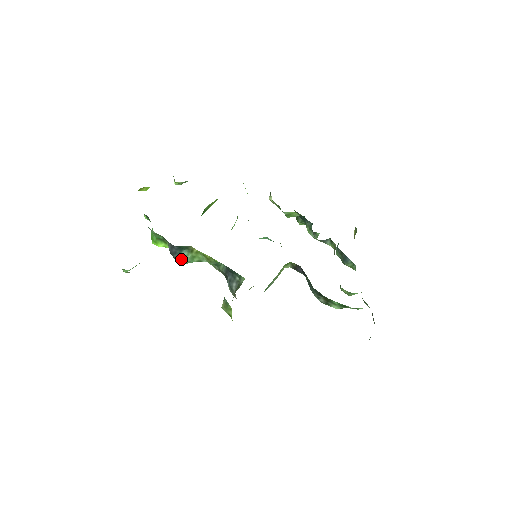
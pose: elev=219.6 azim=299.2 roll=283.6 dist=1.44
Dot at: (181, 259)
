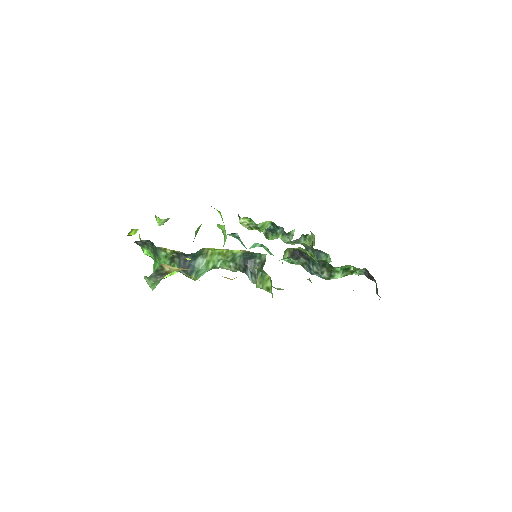
Dot at: (197, 269)
